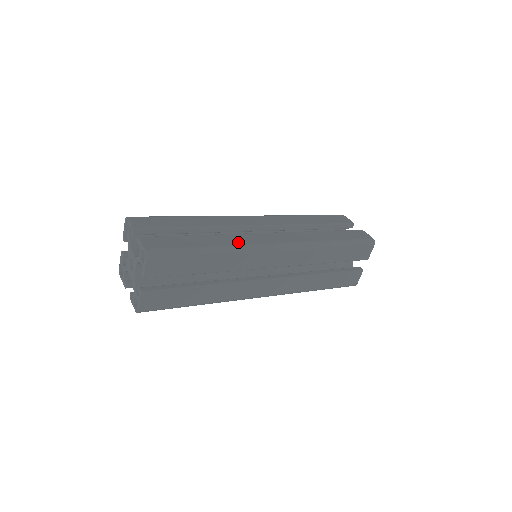
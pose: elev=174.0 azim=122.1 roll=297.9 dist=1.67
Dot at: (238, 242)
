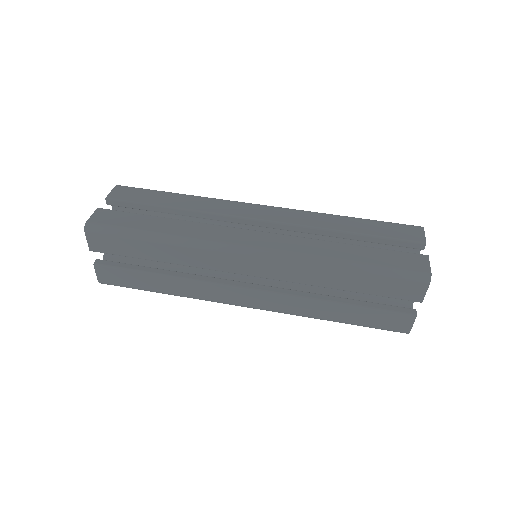
Dot at: (198, 234)
